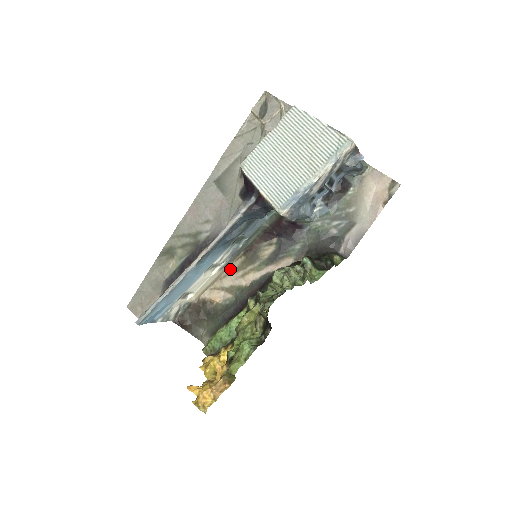
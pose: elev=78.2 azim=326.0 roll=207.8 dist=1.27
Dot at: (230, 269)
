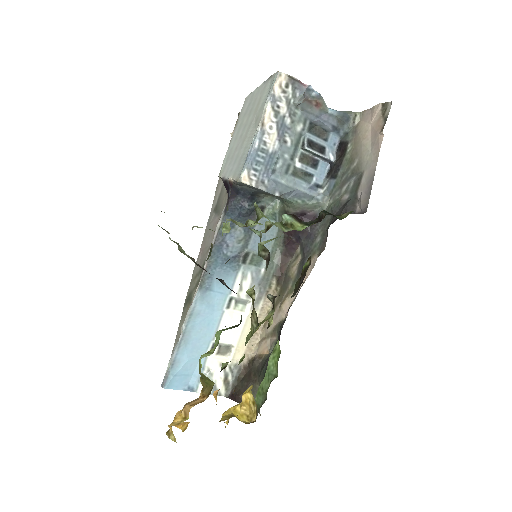
Dot at: (270, 309)
